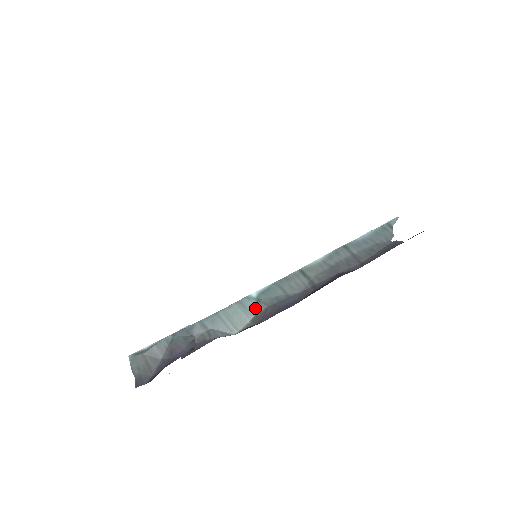
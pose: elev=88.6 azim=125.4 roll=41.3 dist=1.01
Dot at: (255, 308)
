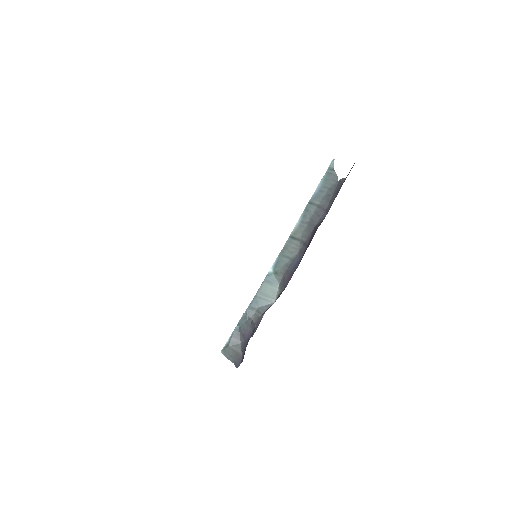
Dot at: (277, 279)
